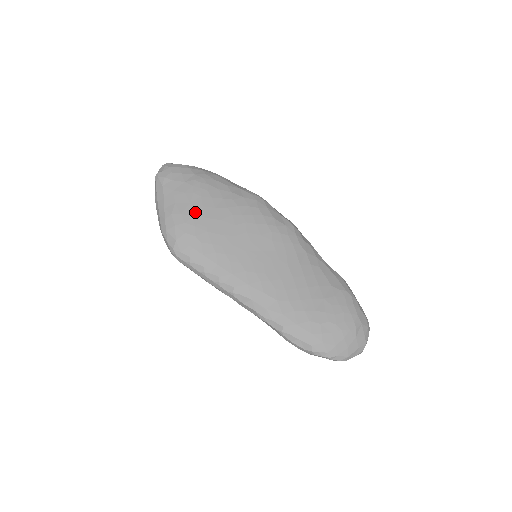
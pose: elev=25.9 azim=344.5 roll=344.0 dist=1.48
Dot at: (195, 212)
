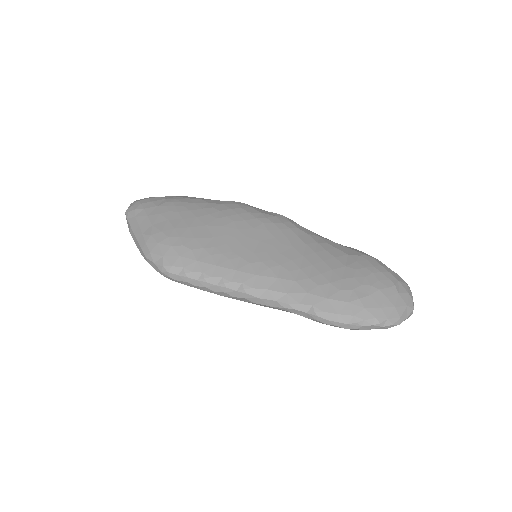
Dot at: (176, 225)
